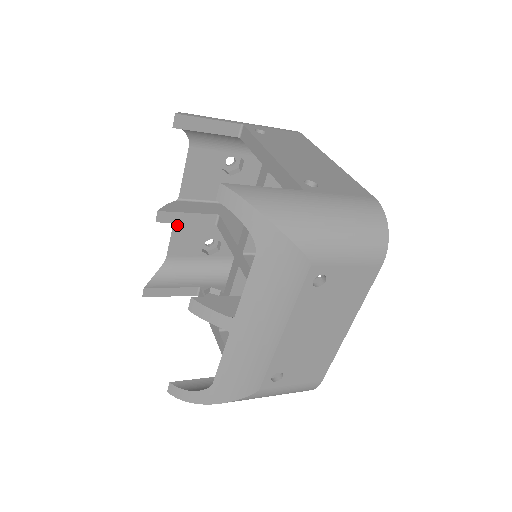
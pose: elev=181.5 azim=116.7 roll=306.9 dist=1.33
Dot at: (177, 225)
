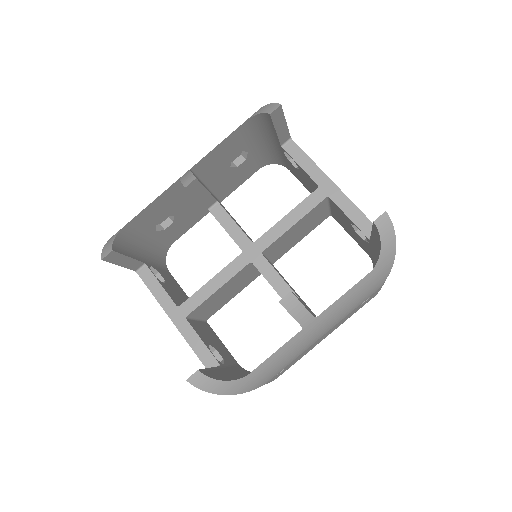
Dot at: (167, 192)
